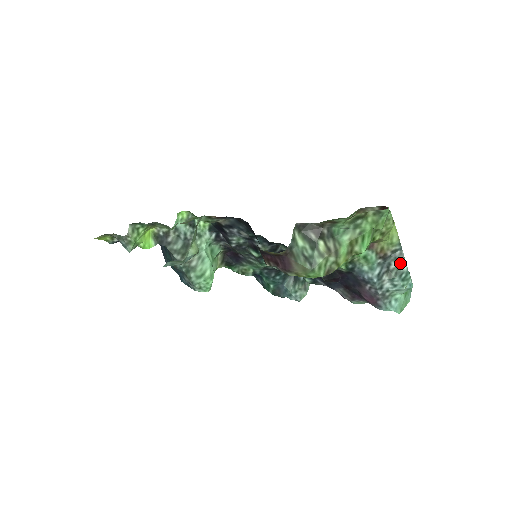
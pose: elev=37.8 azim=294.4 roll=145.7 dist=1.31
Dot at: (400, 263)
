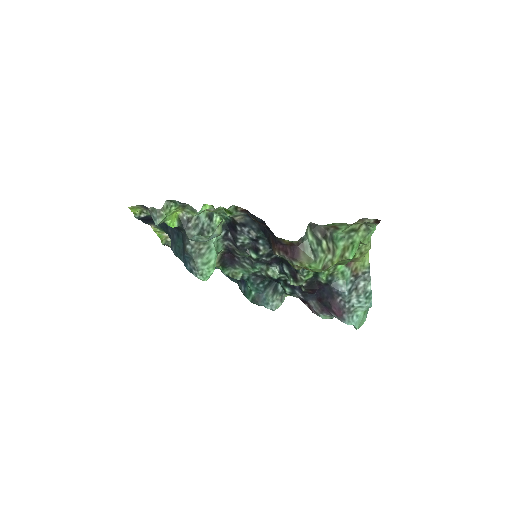
Dot at: (367, 283)
